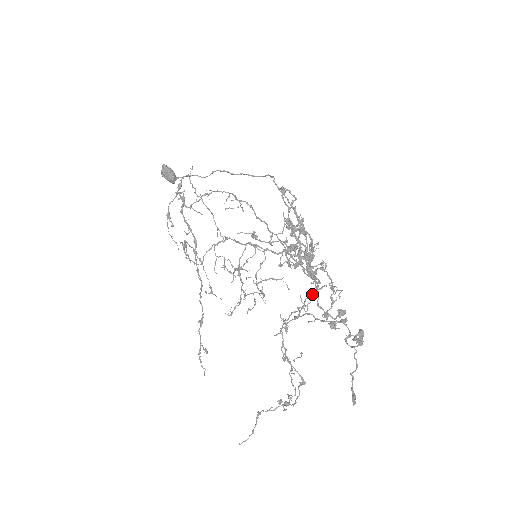
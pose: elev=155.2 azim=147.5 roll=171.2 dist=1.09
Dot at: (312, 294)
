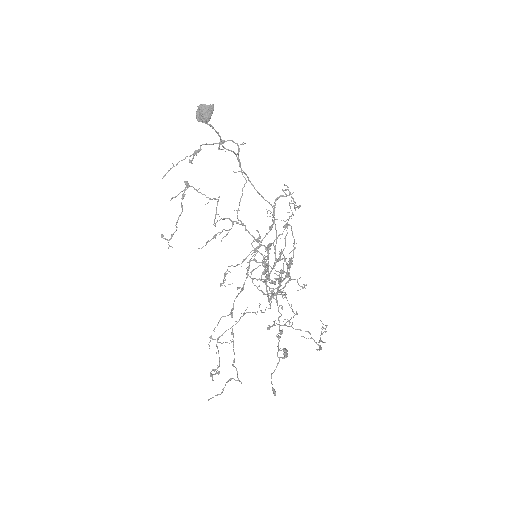
Dot at: (294, 315)
